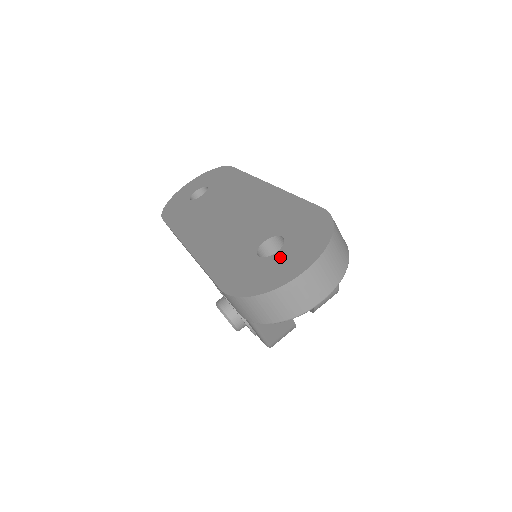
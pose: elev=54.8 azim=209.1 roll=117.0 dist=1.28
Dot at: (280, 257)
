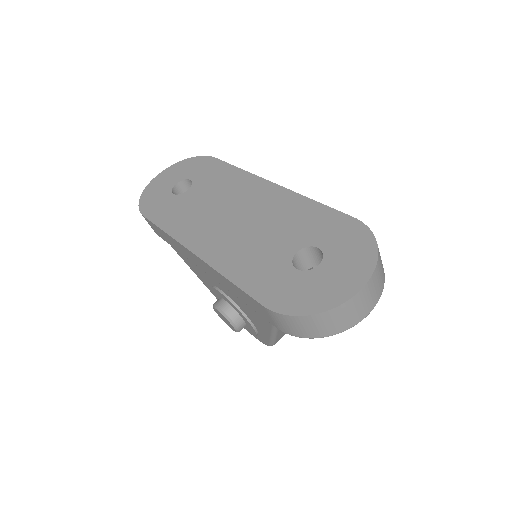
Dot at: (325, 271)
